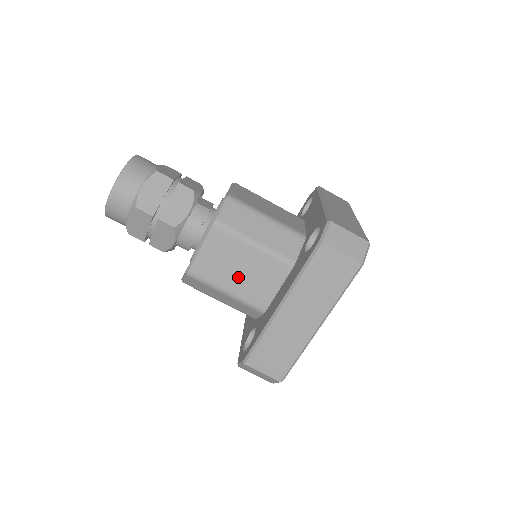
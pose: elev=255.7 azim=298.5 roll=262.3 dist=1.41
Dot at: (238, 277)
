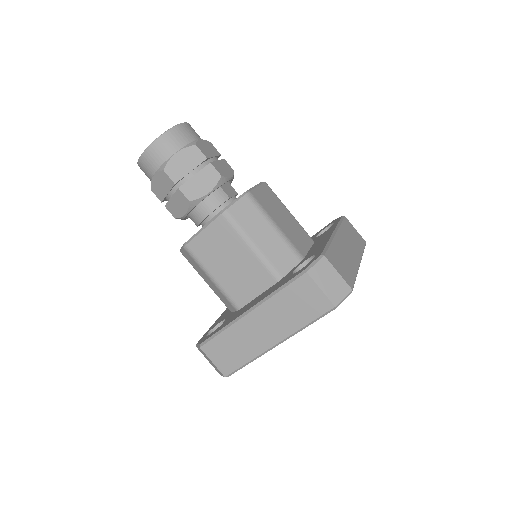
Dot at: (227, 269)
